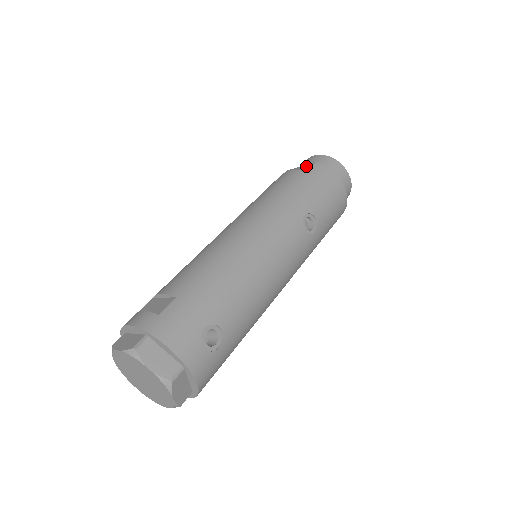
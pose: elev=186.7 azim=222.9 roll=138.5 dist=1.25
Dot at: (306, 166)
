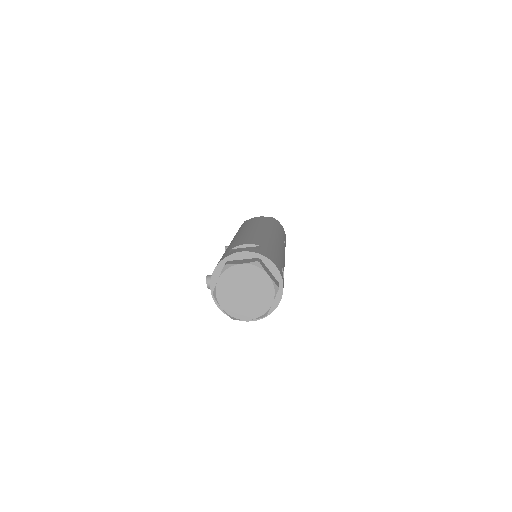
Dot at: occluded
